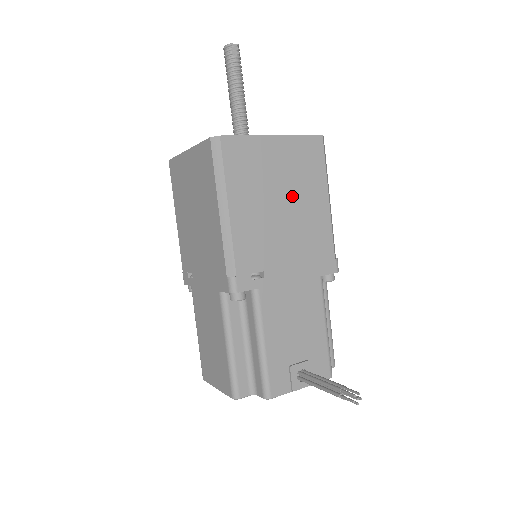
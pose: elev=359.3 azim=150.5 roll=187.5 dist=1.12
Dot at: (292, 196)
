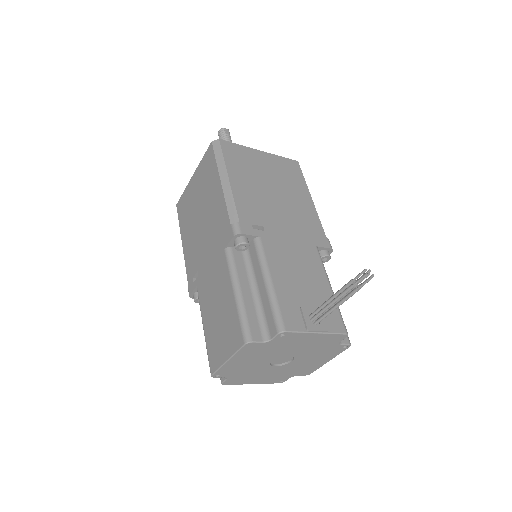
Dot at: (280, 187)
